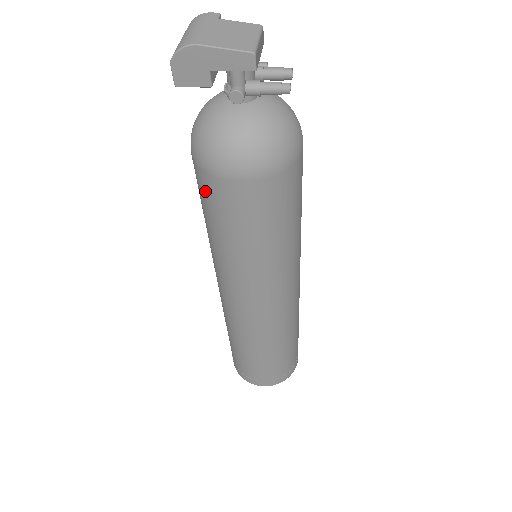
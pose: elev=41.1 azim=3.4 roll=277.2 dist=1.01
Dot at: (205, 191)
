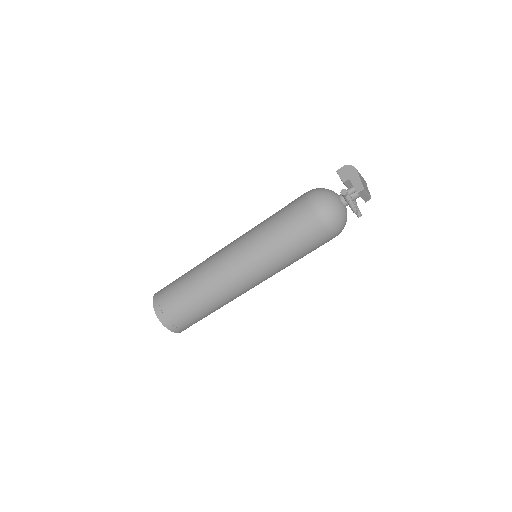
Dot at: (294, 201)
